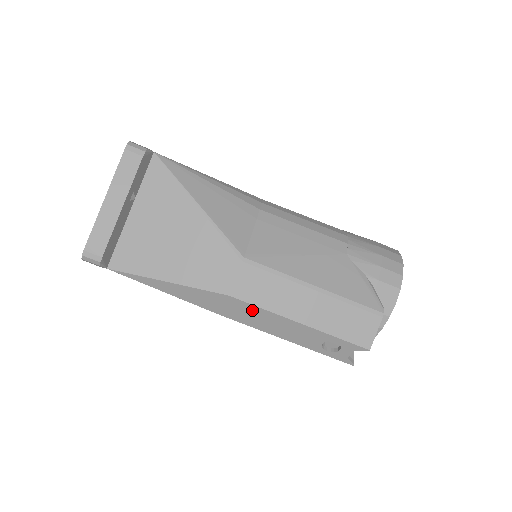
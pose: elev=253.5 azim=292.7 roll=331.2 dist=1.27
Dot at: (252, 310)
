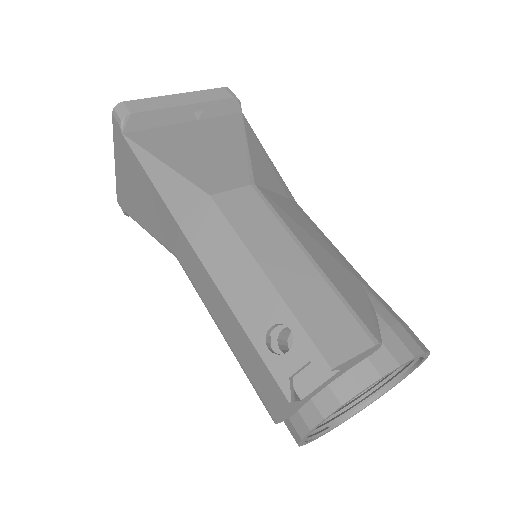
Dot at: (220, 228)
